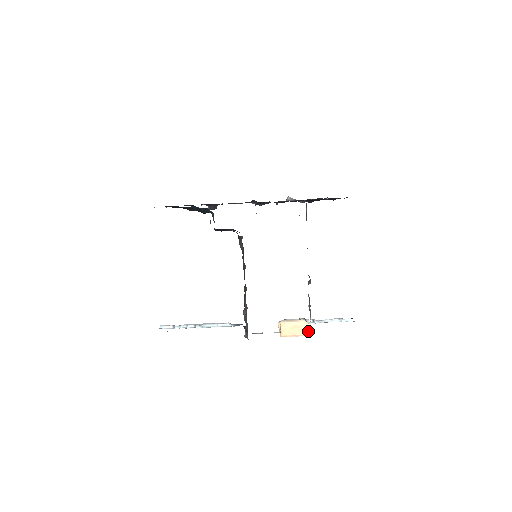
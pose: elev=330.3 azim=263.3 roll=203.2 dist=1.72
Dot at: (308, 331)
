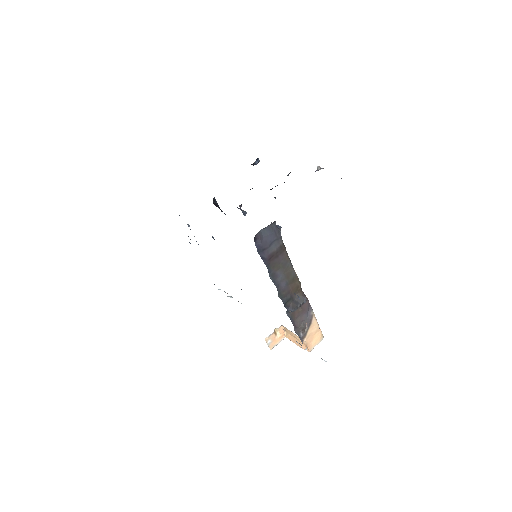
Dot at: (306, 347)
